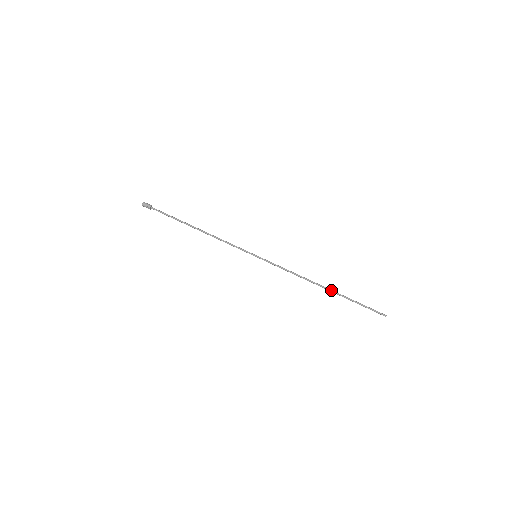
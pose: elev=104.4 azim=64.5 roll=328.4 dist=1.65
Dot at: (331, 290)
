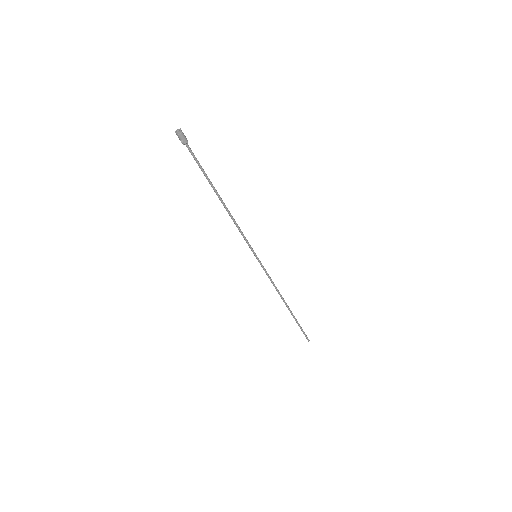
Dot at: (290, 310)
